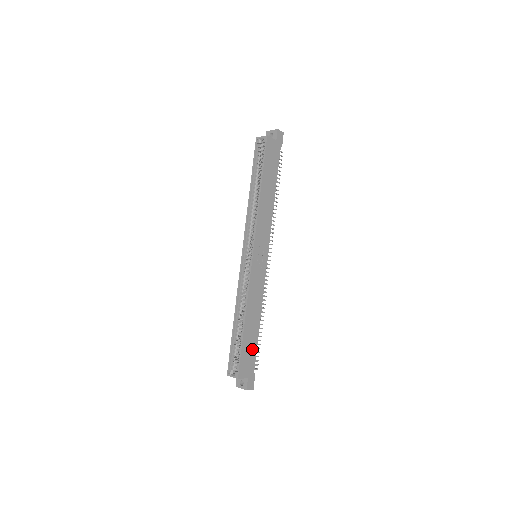
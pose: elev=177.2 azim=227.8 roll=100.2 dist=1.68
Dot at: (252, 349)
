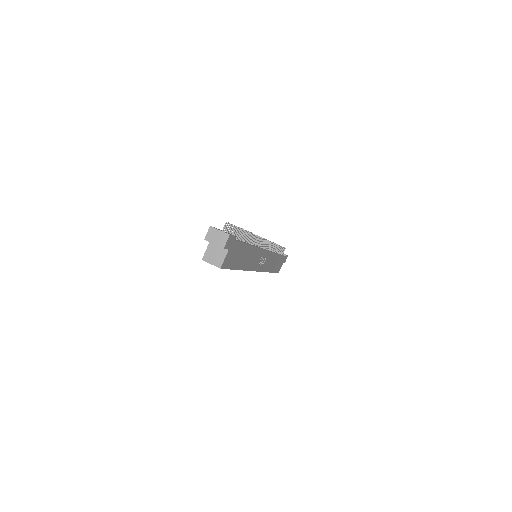
Dot at: occluded
